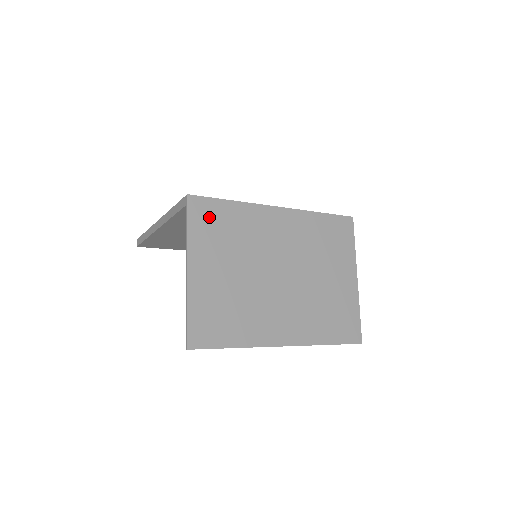
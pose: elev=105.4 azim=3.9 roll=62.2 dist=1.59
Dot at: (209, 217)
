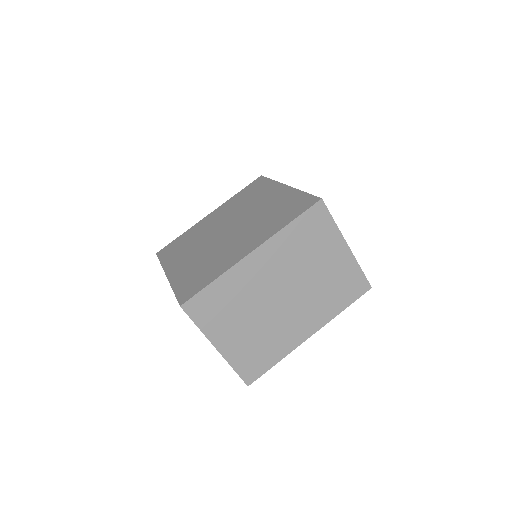
Dot at: (206, 307)
